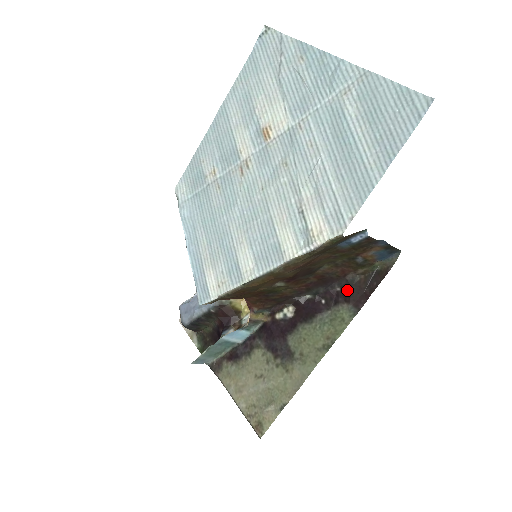
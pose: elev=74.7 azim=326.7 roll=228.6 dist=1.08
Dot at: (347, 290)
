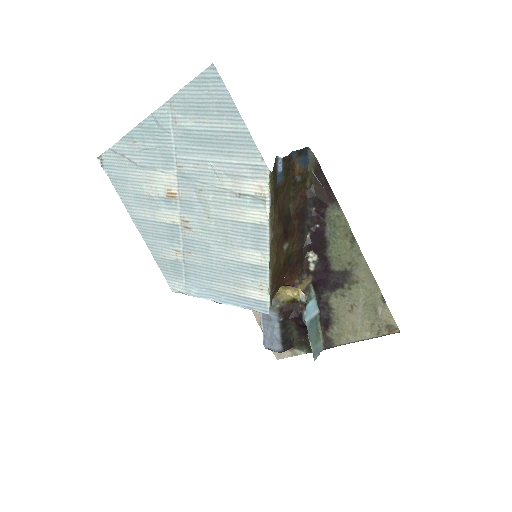
Dot at: (317, 202)
